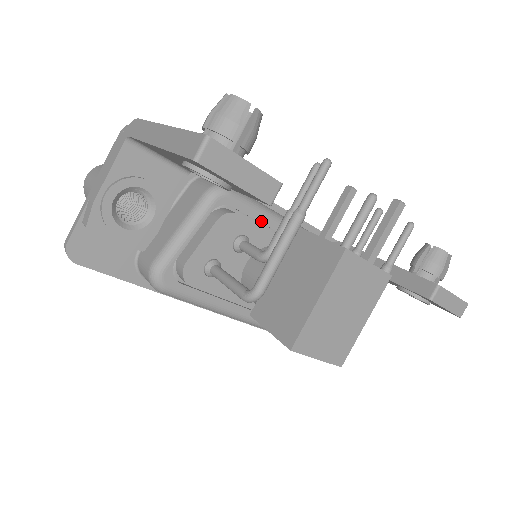
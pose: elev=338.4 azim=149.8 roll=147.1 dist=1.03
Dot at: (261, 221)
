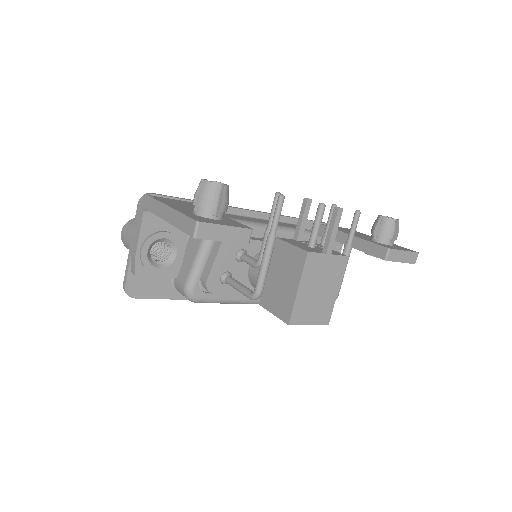
Dot at: (252, 234)
